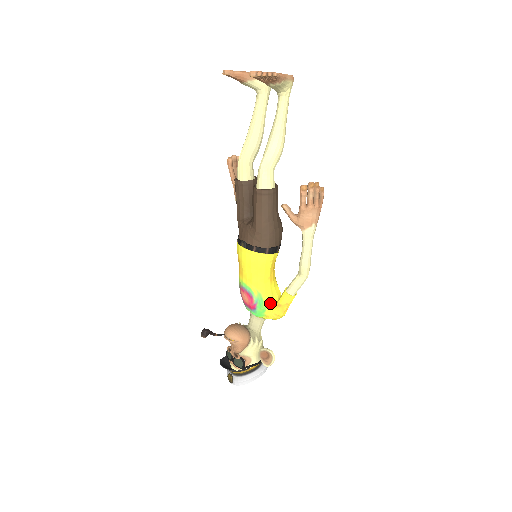
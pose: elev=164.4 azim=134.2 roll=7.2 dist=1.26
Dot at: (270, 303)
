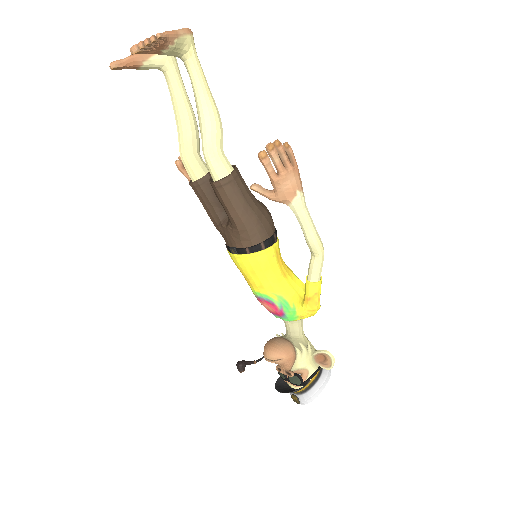
Dot at: (297, 301)
